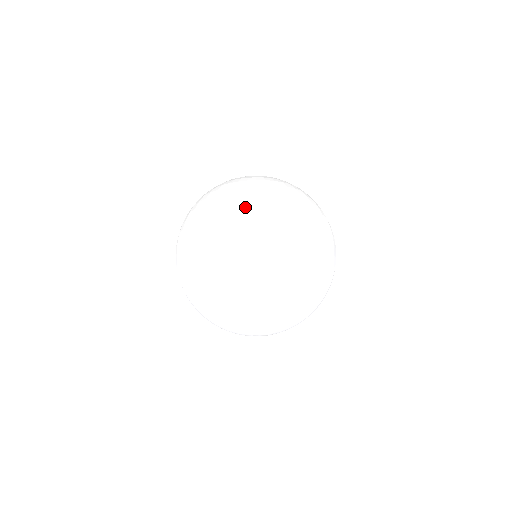
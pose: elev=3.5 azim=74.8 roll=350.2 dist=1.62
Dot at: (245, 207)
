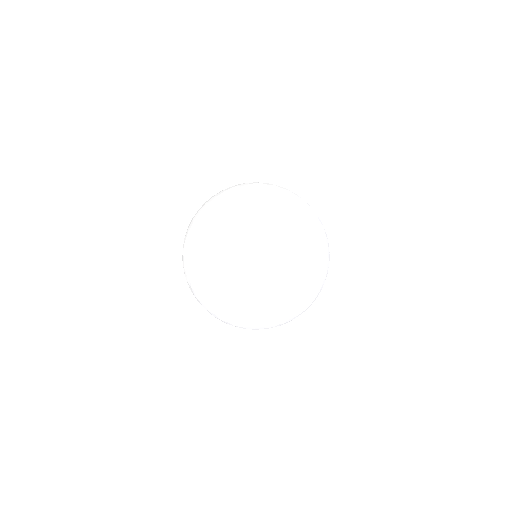
Dot at: occluded
